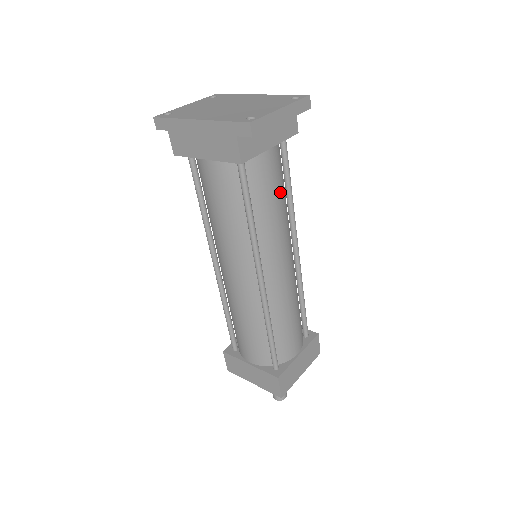
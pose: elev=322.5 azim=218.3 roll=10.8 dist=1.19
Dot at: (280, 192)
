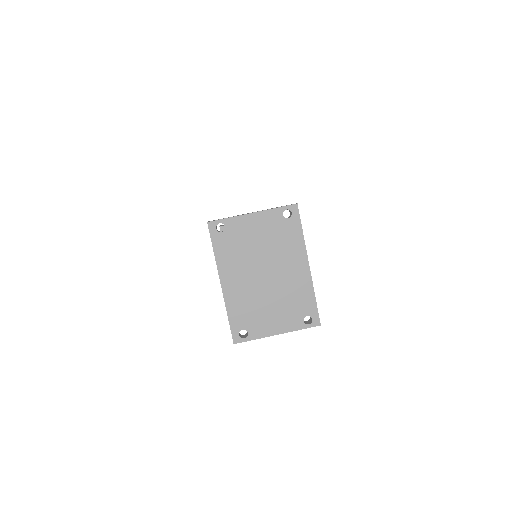
Dot at: occluded
